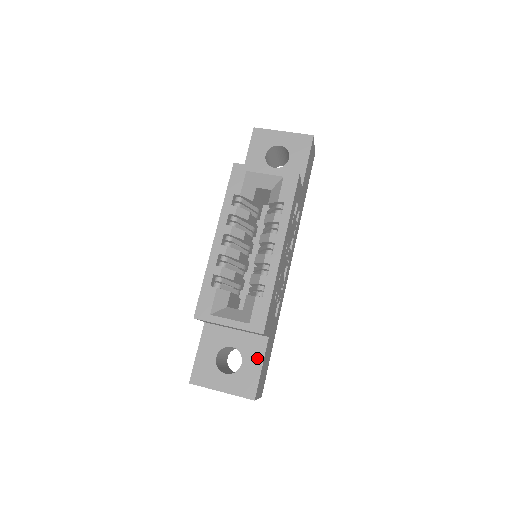
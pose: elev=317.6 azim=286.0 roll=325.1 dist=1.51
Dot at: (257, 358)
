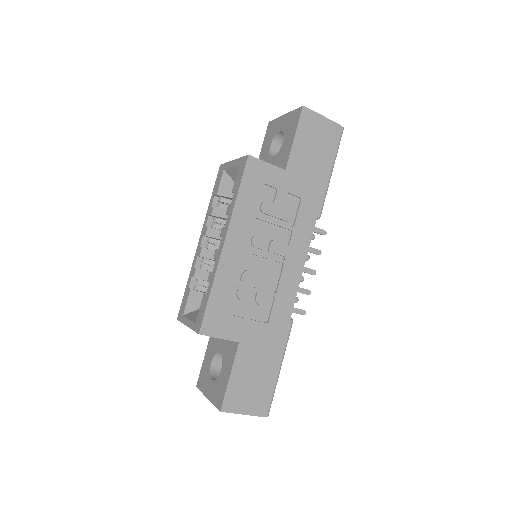
Dot at: (229, 365)
